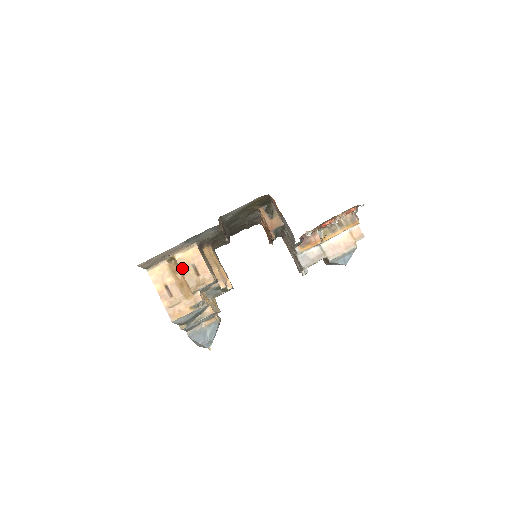
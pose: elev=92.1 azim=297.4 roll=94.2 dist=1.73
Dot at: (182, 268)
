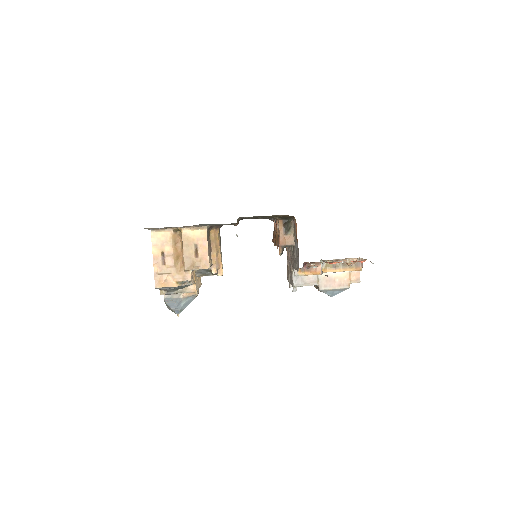
Dot at: (184, 244)
